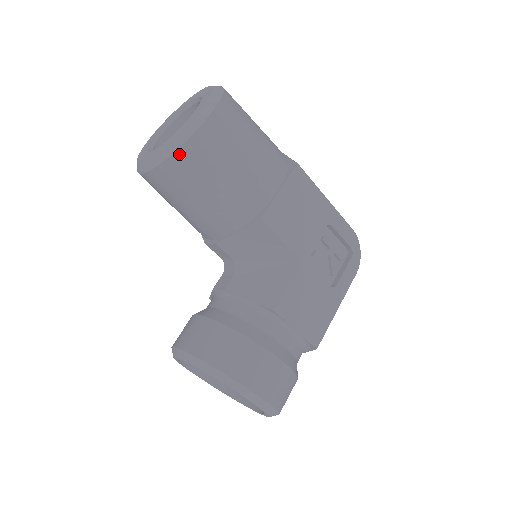
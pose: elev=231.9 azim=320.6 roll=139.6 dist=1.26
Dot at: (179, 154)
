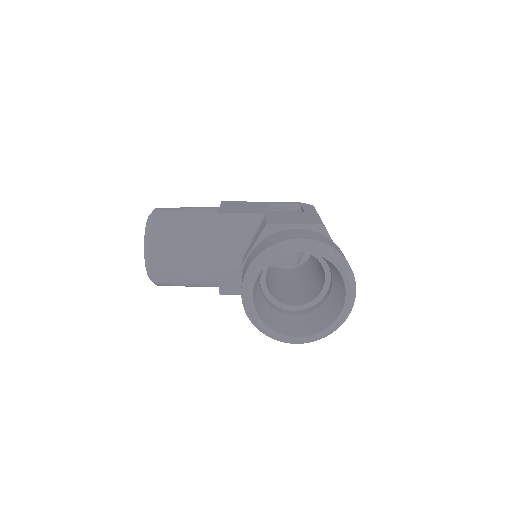
Dot at: (152, 227)
